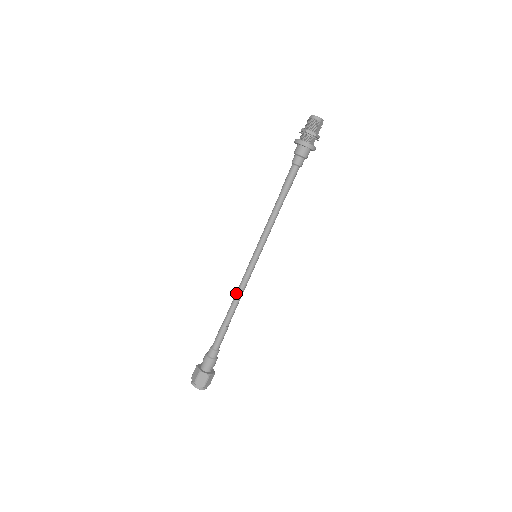
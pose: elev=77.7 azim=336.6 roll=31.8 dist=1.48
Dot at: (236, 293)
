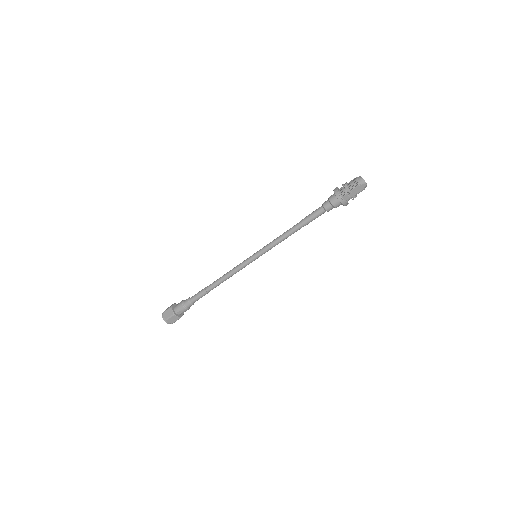
Dot at: (227, 272)
